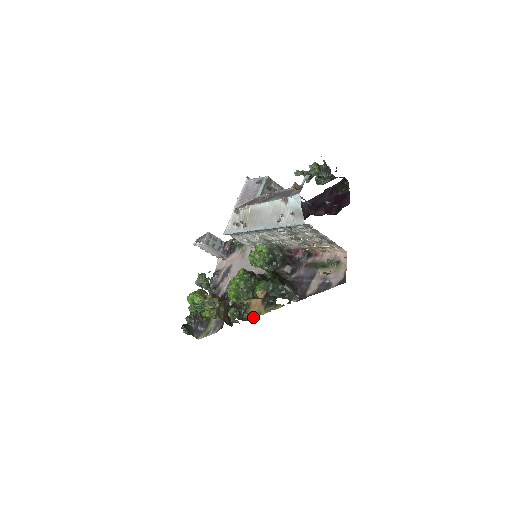
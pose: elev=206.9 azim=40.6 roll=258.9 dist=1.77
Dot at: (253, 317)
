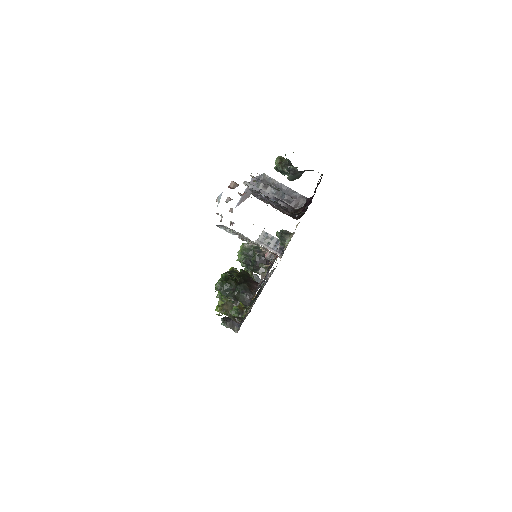
Dot at: (243, 317)
